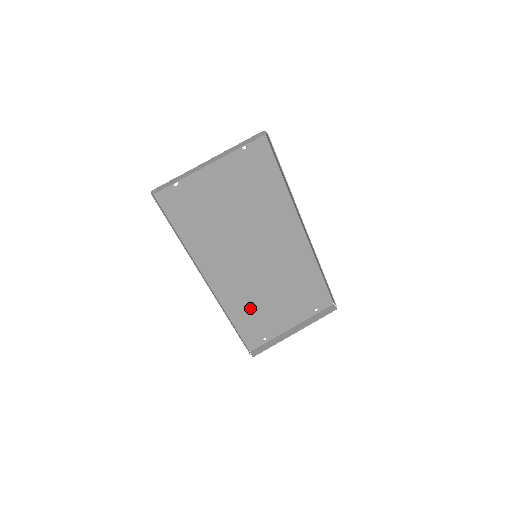
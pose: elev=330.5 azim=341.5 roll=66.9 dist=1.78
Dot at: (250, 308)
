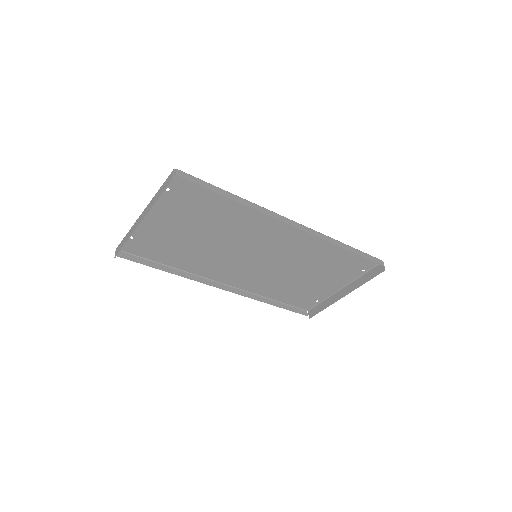
Dot at: (283, 287)
